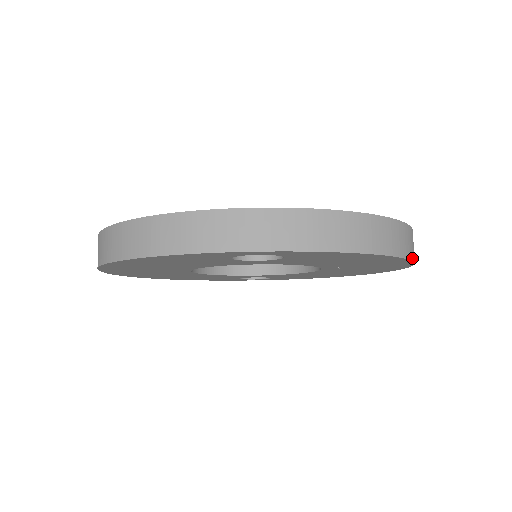
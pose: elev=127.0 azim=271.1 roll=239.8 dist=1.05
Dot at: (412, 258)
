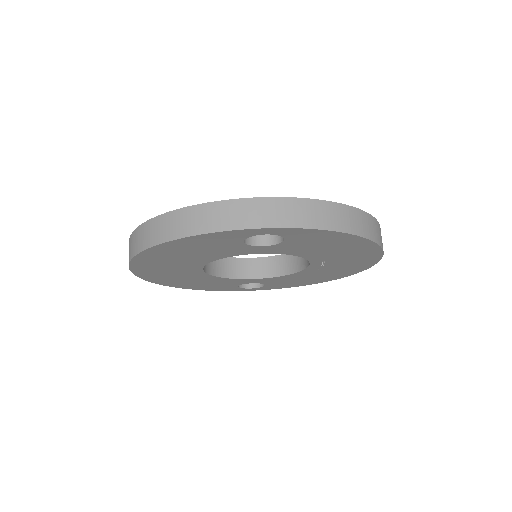
Dot at: (381, 246)
